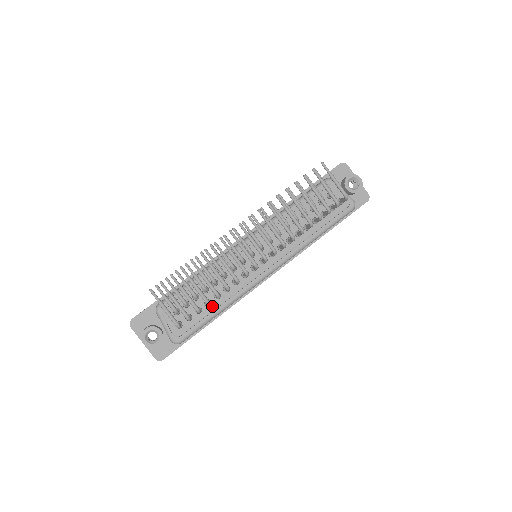
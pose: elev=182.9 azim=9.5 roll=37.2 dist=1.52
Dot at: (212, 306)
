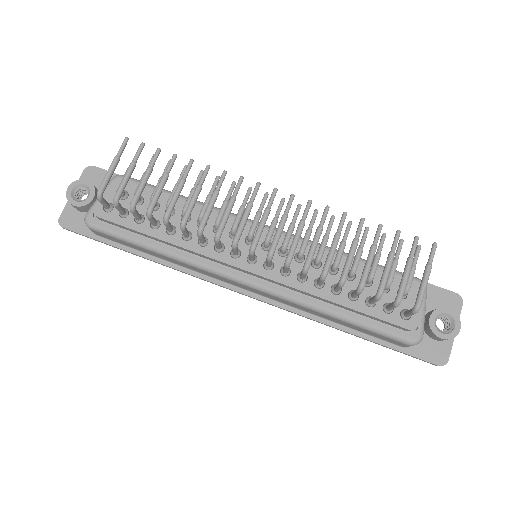
Dot at: (154, 232)
